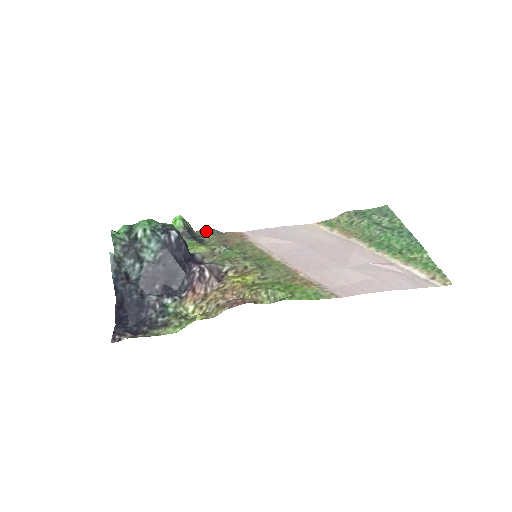
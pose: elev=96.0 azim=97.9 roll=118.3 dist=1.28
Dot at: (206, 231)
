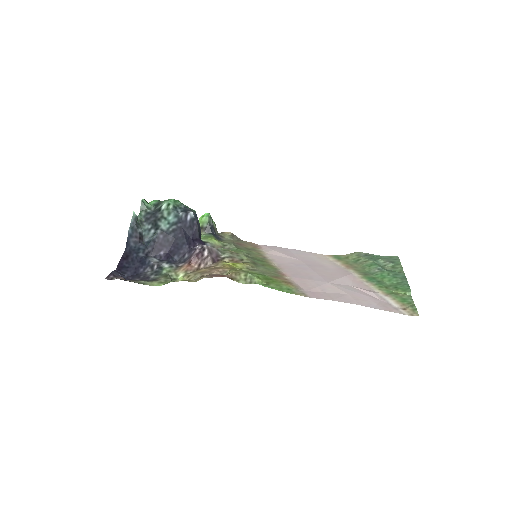
Dot at: (227, 234)
